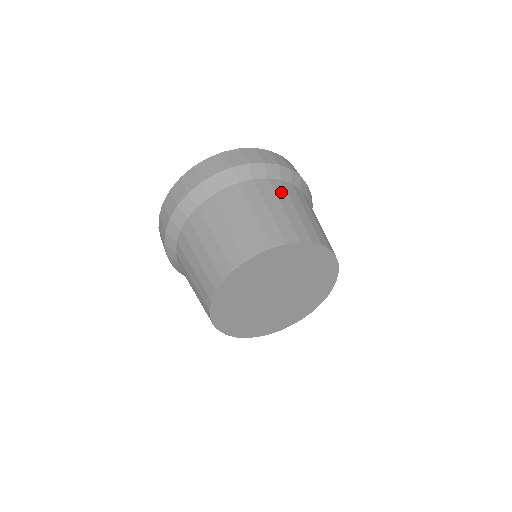
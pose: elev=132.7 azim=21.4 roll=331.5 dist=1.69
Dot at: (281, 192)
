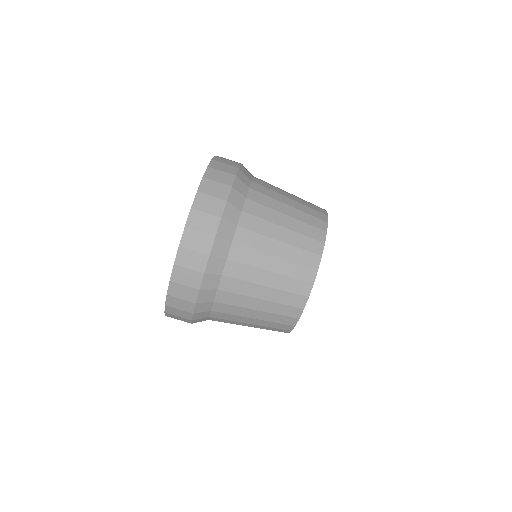
Dot at: (268, 192)
